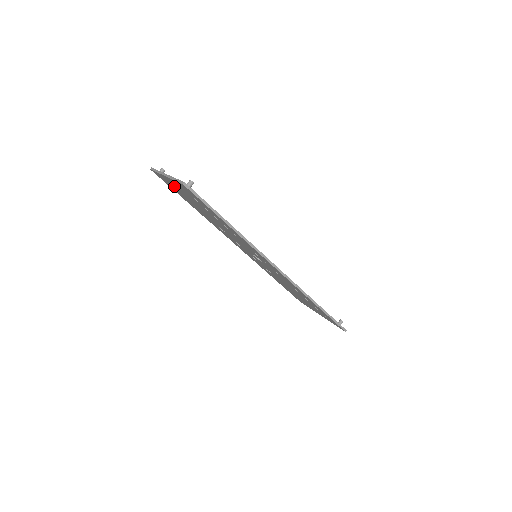
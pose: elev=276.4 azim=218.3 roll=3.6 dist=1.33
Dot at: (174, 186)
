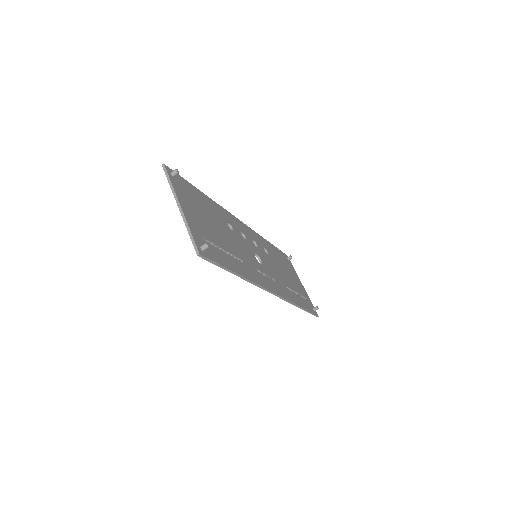
Dot at: occluded
